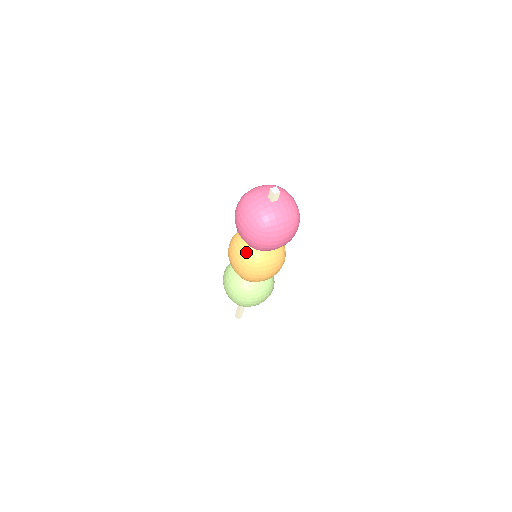
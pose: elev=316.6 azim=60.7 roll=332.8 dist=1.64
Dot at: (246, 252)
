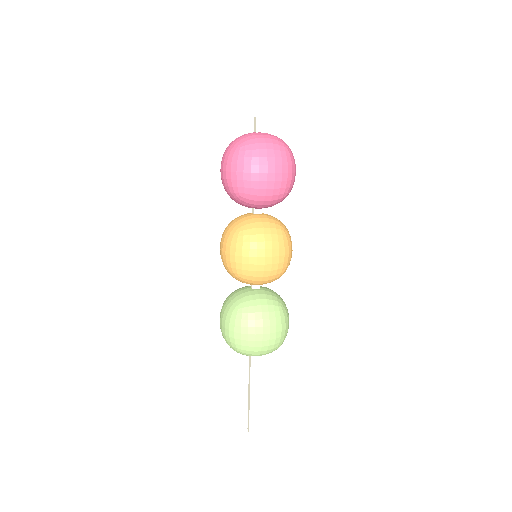
Dot at: (235, 223)
